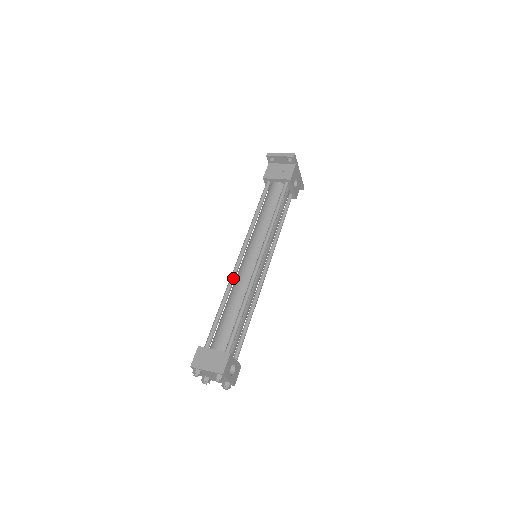
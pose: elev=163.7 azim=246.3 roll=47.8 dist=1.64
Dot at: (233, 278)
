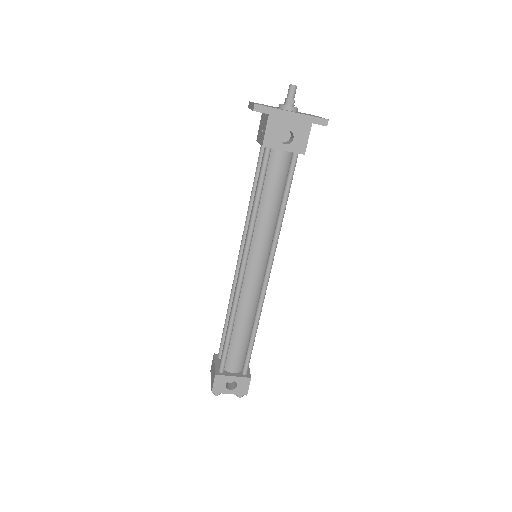
Dot at: (233, 287)
